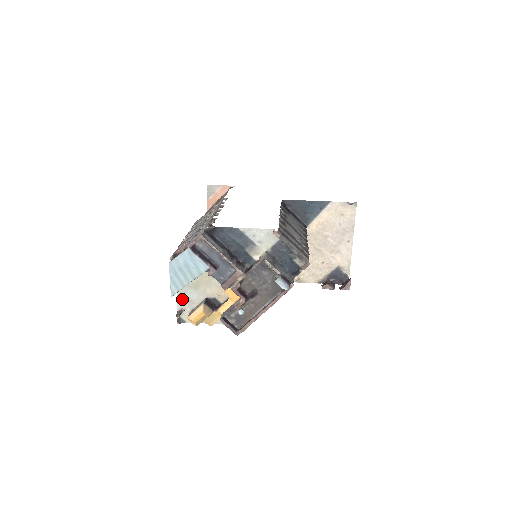
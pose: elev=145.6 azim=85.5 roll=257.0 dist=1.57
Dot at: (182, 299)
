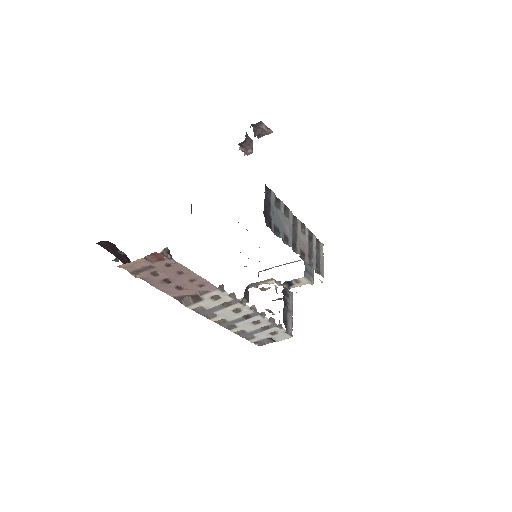
Dot at: occluded
